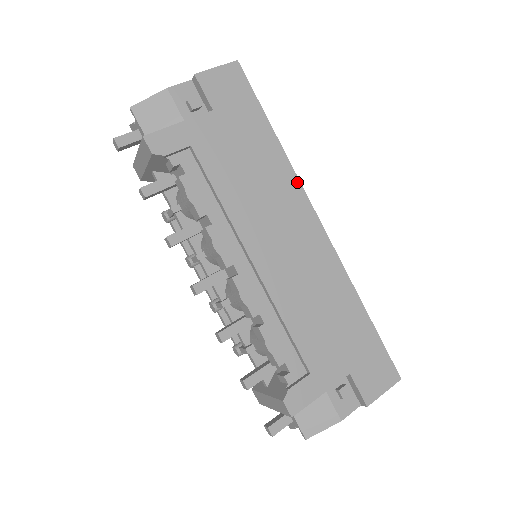
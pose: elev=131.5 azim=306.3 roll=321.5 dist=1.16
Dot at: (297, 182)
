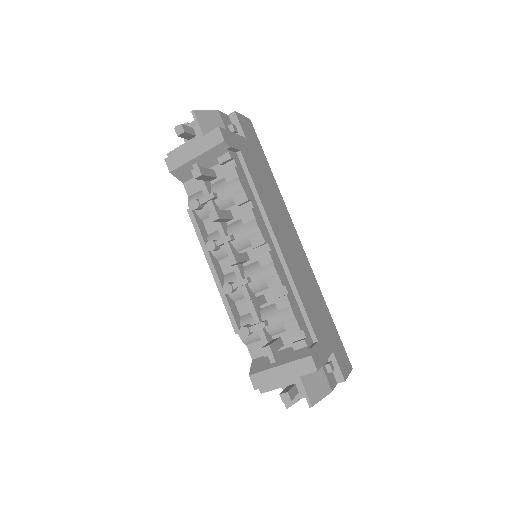
Dot at: (286, 208)
